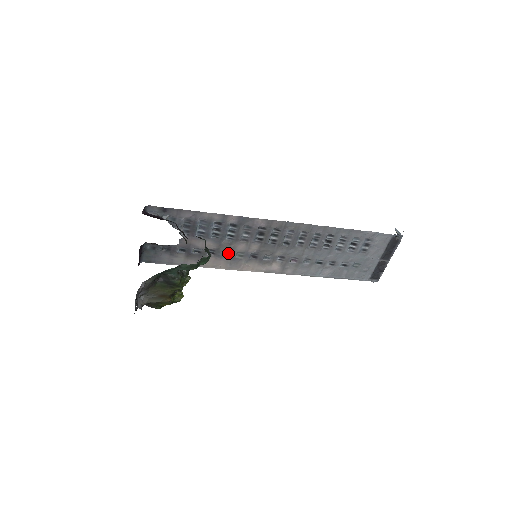
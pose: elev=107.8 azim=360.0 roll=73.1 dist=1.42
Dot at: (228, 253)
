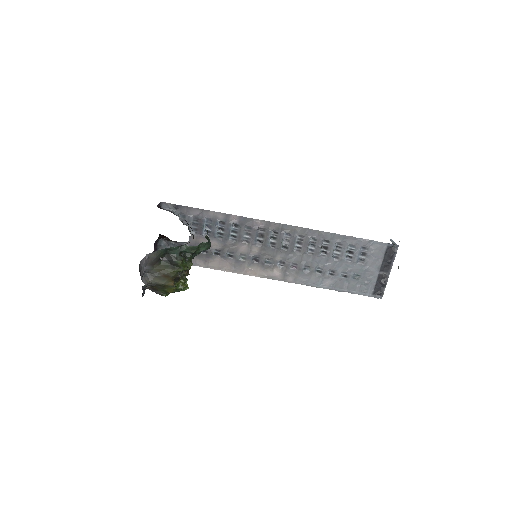
Dot at: (232, 255)
